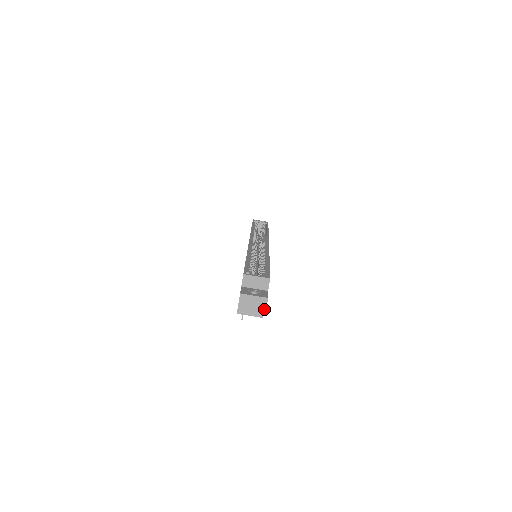
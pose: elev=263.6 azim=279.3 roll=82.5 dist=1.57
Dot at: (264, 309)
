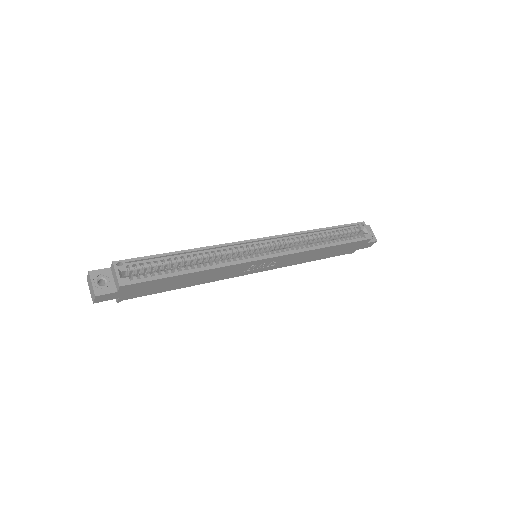
Dot at: (93, 299)
